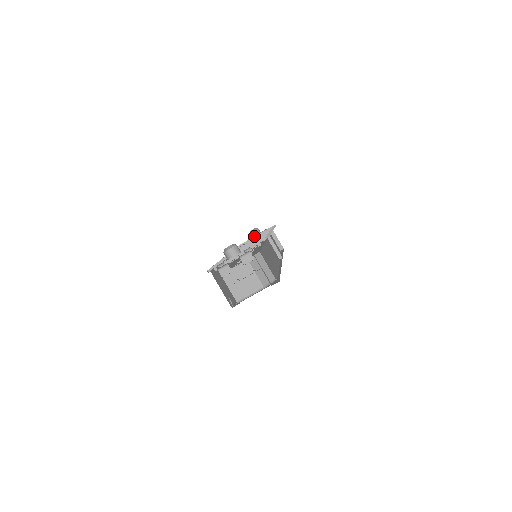
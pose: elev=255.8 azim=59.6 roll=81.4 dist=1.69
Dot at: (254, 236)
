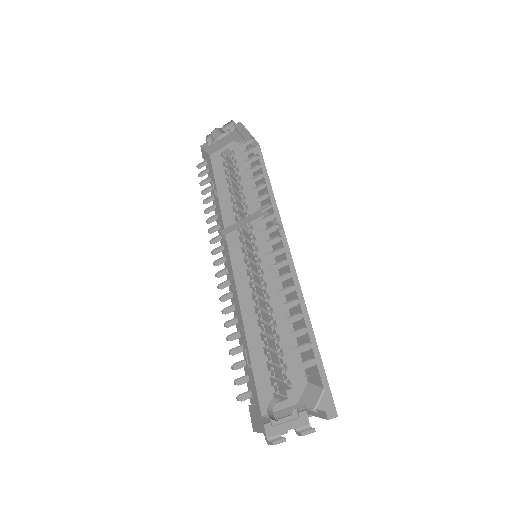
Dot at: (215, 136)
